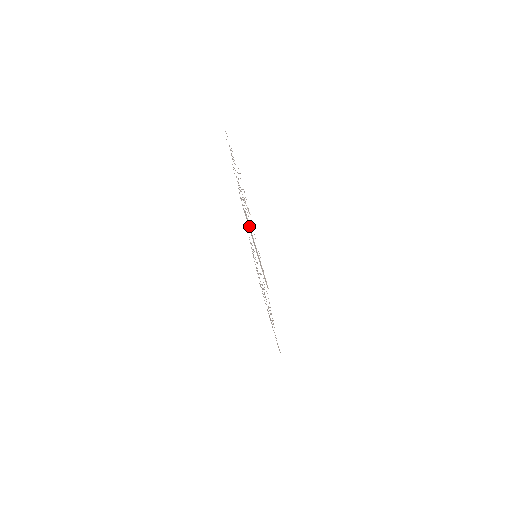
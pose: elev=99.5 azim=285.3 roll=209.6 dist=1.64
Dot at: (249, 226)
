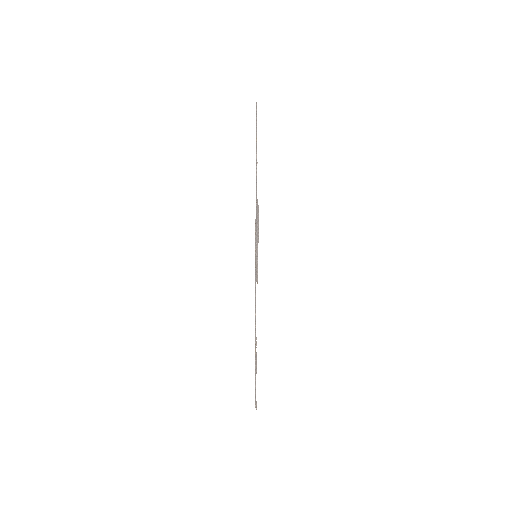
Dot at: (258, 218)
